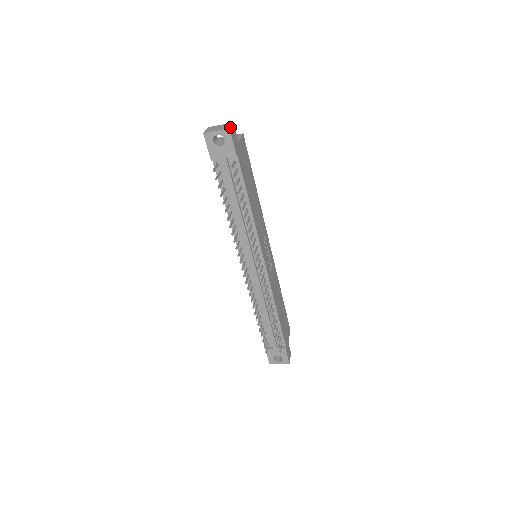
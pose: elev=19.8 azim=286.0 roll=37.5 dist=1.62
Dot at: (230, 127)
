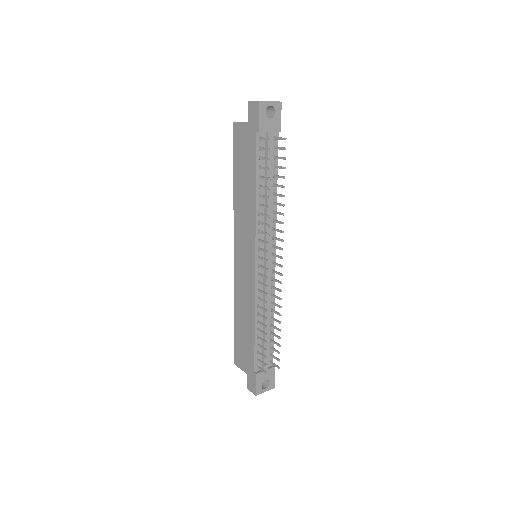
Dot at: (279, 101)
